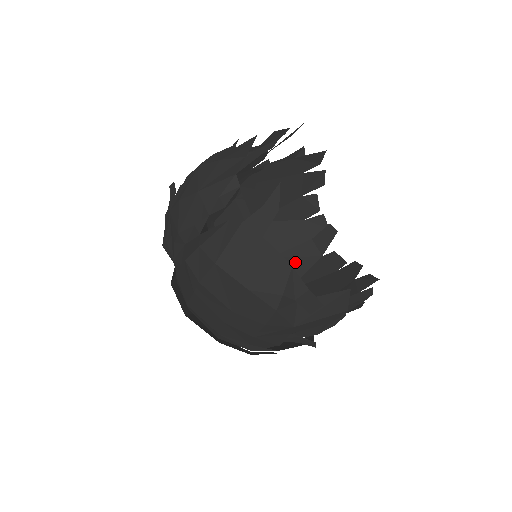
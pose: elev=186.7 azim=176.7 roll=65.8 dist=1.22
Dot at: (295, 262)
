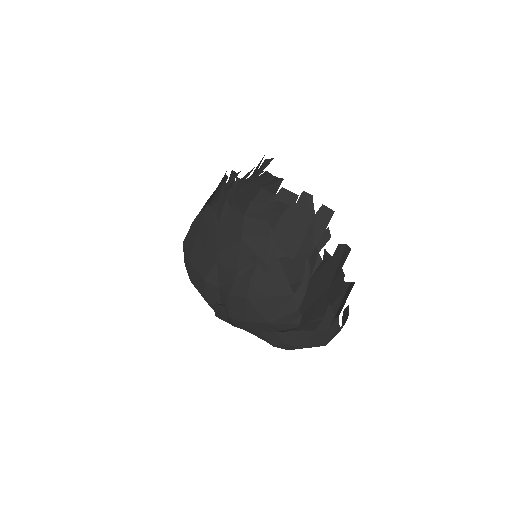
Dot at: occluded
